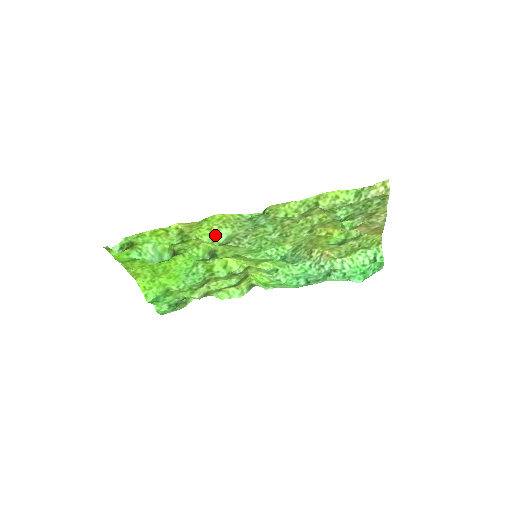
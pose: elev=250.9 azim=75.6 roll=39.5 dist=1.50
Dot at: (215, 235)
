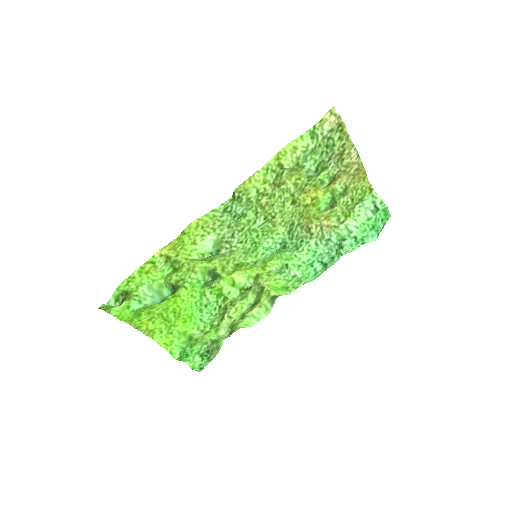
Dot at: (202, 246)
